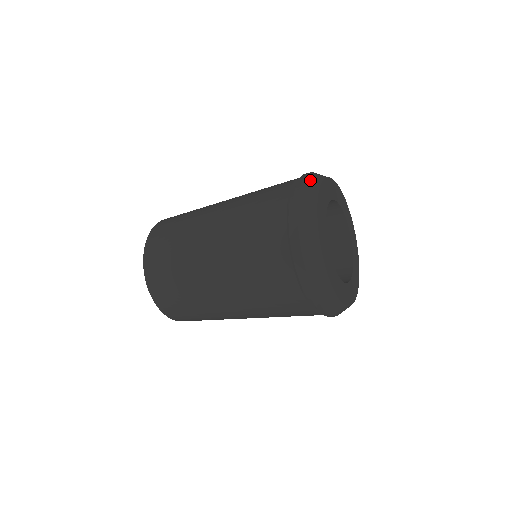
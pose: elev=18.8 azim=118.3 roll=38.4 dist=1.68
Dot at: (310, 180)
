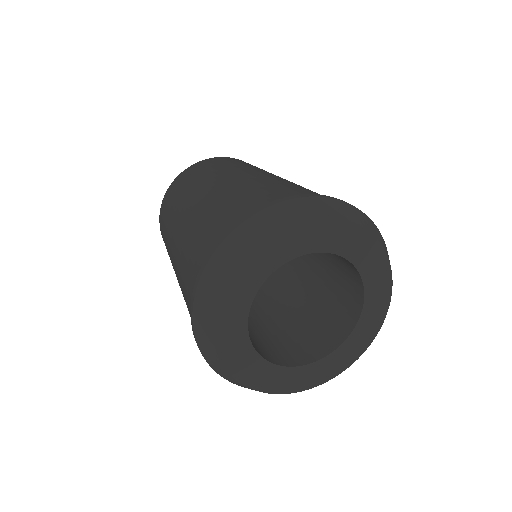
Dot at: (220, 259)
